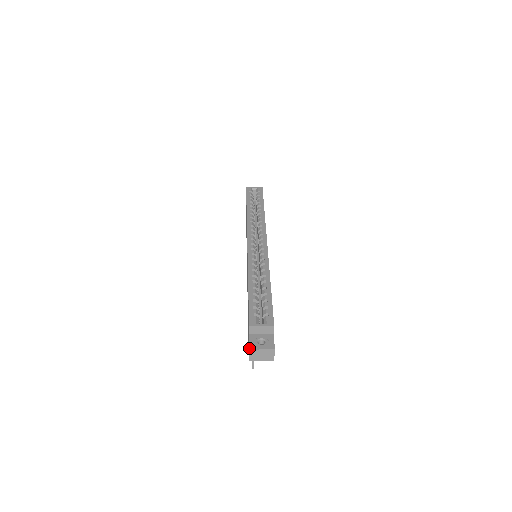
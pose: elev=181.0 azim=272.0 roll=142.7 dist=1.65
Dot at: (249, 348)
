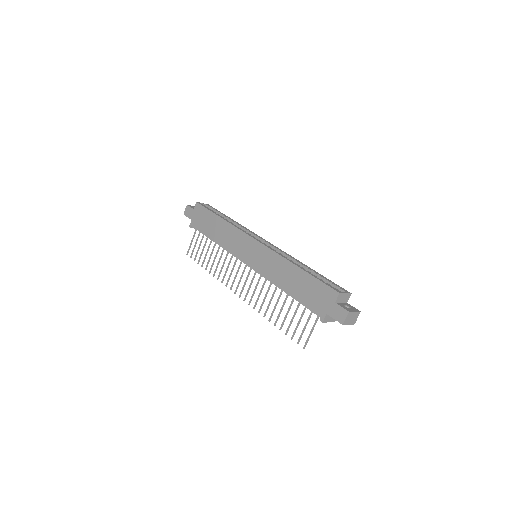
Dot at: (348, 311)
